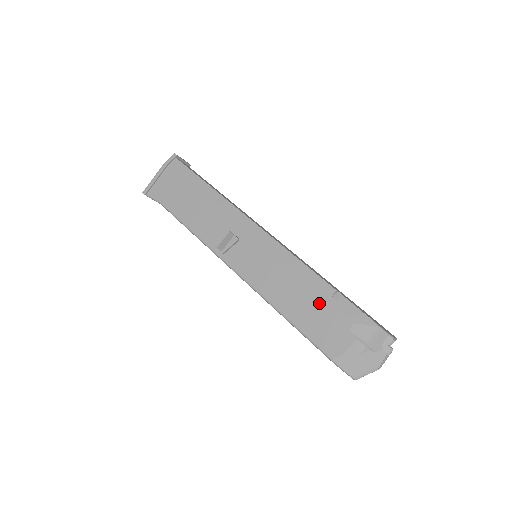
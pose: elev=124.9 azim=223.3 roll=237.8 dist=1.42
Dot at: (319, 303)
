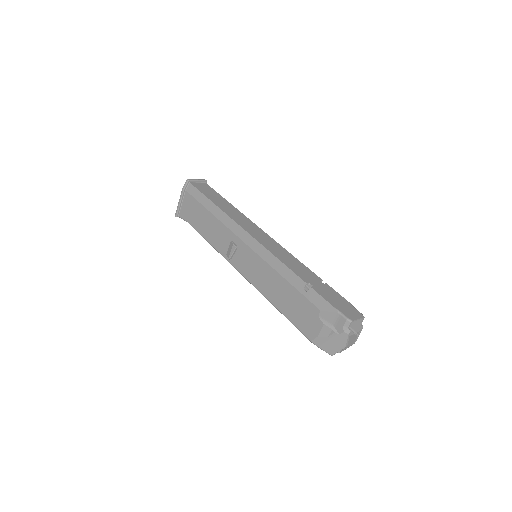
Dot at: (295, 295)
